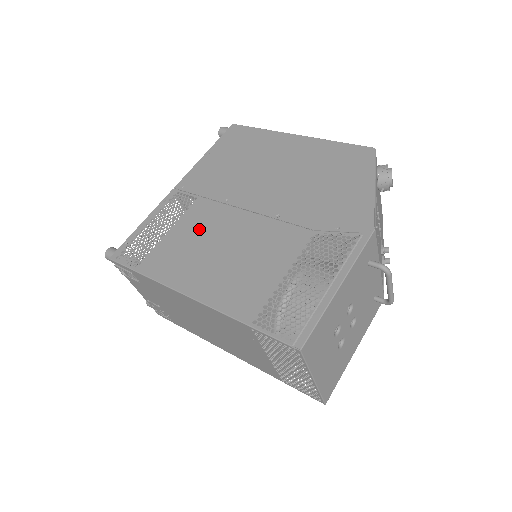
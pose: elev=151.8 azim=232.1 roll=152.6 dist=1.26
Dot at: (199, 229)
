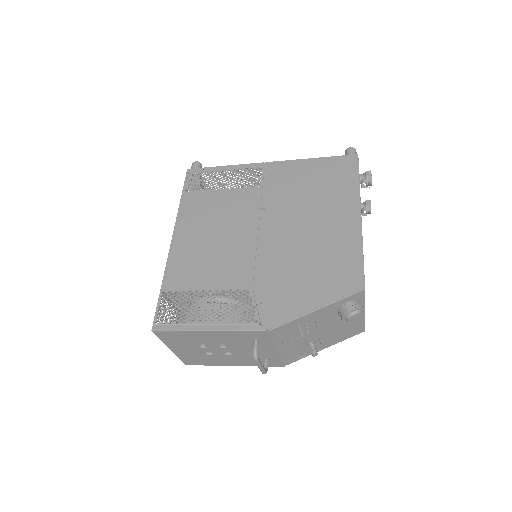
Dot at: (230, 208)
